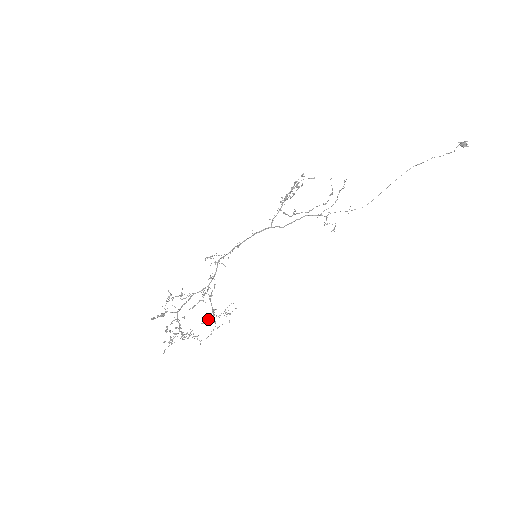
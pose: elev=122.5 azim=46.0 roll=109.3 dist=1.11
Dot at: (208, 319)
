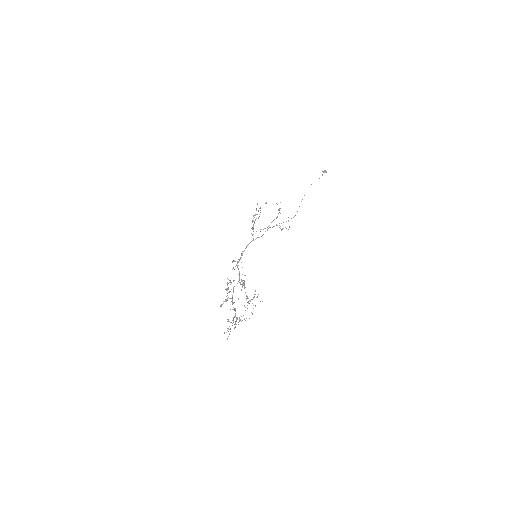
Dot at: occluded
